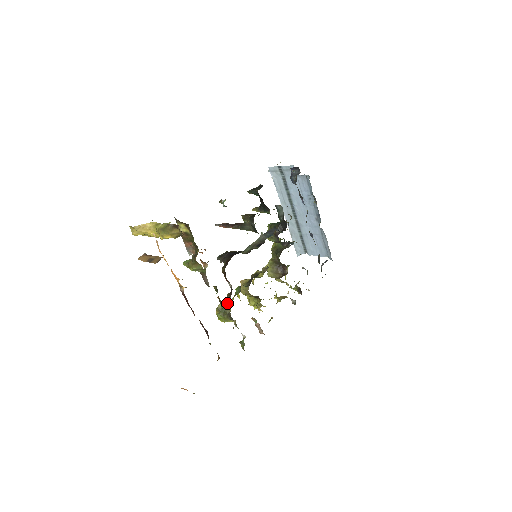
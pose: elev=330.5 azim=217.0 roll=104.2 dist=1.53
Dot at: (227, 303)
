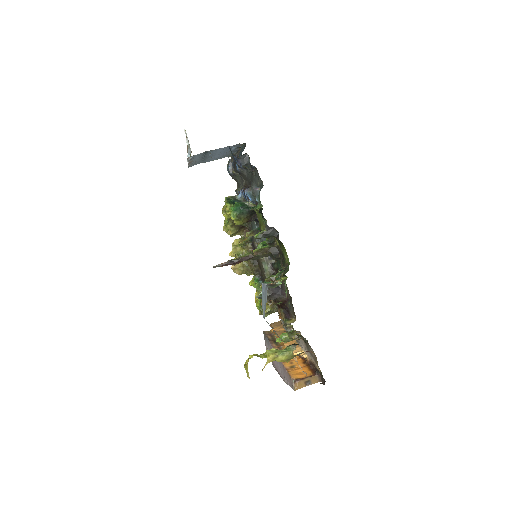
Dot at: occluded
